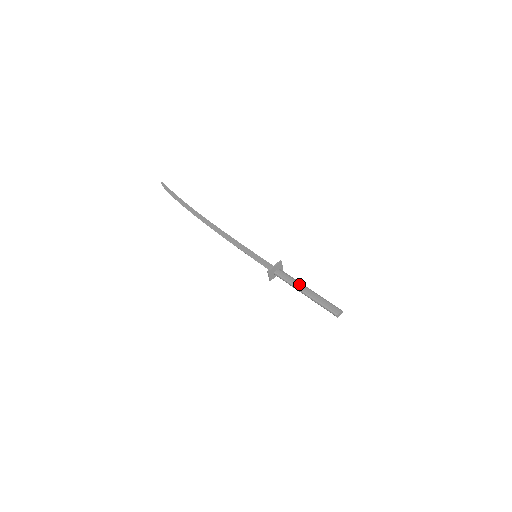
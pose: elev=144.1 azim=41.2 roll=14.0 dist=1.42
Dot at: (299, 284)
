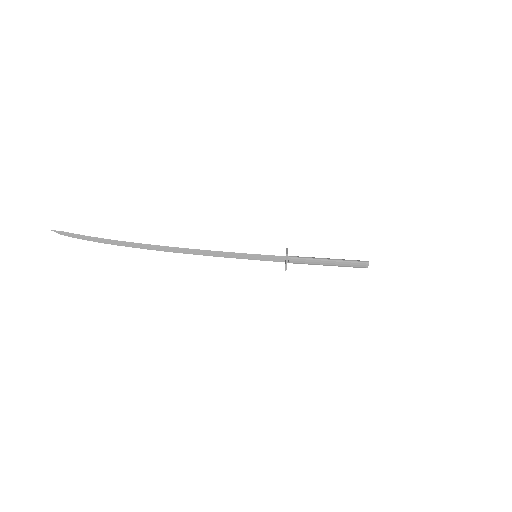
Dot at: (318, 262)
